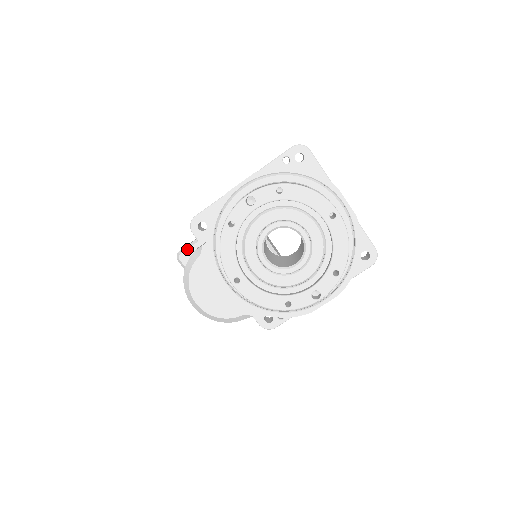
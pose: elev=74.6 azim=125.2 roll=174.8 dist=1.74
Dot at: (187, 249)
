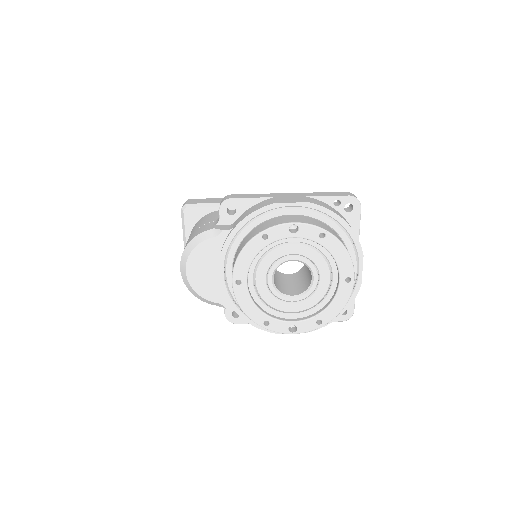
Dot at: (196, 207)
